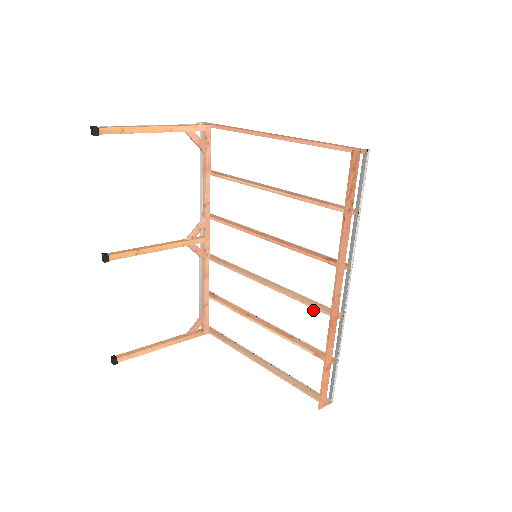
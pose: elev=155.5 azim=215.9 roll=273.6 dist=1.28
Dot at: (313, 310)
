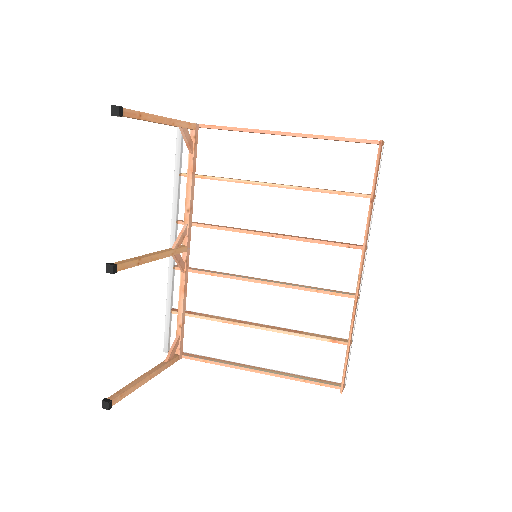
Dot at: (324, 298)
